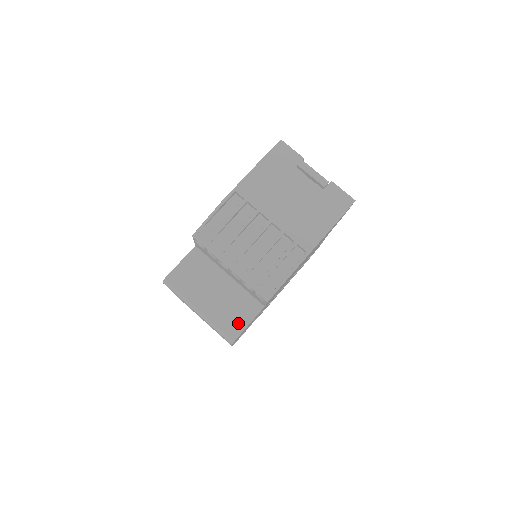
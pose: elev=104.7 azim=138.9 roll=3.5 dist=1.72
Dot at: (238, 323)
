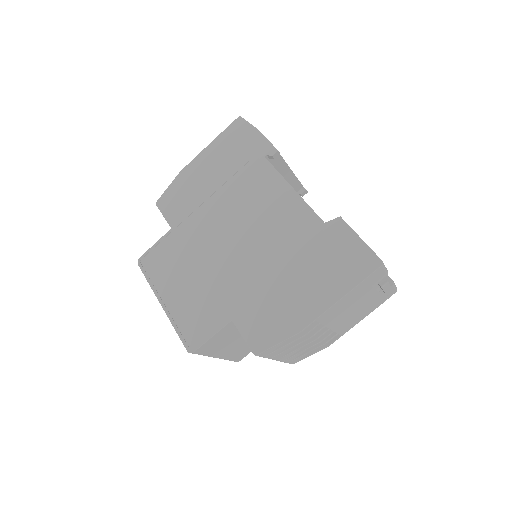
Dot at: (247, 352)
